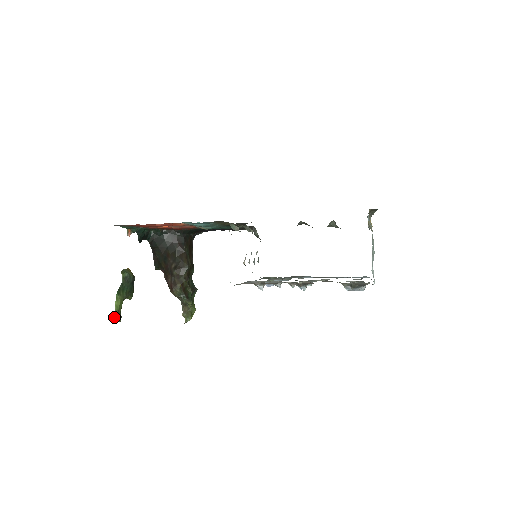
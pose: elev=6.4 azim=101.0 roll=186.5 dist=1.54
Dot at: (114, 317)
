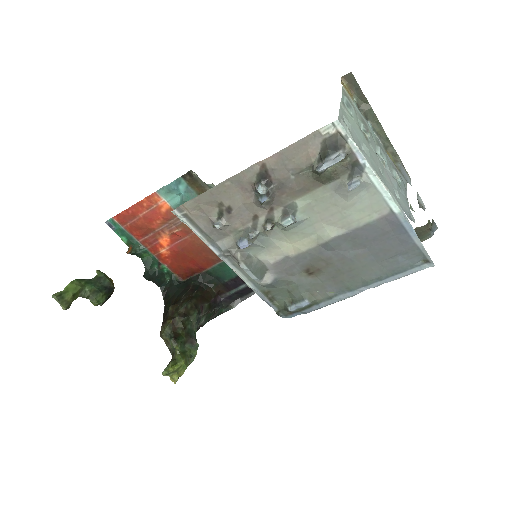
Dot at: (56, 294)
